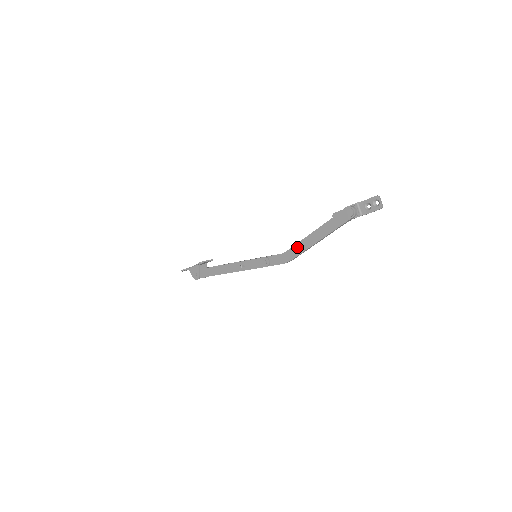
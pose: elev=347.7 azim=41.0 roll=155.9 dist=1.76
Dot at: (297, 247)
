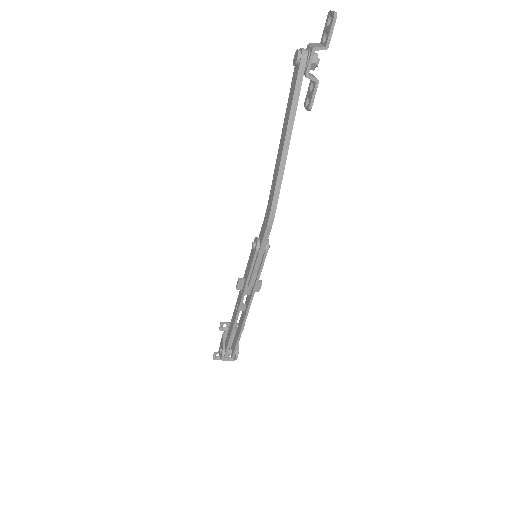
Dot at: (273, 181)
